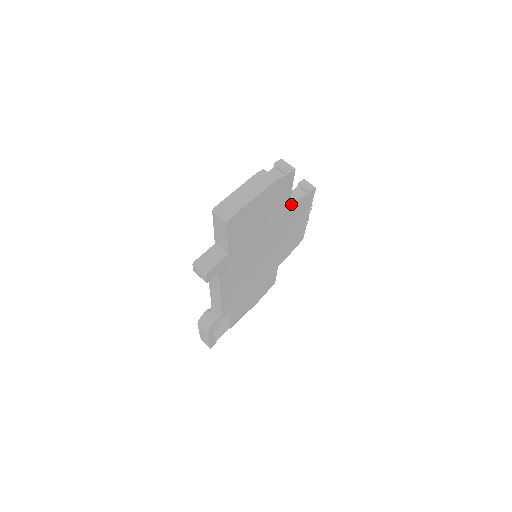
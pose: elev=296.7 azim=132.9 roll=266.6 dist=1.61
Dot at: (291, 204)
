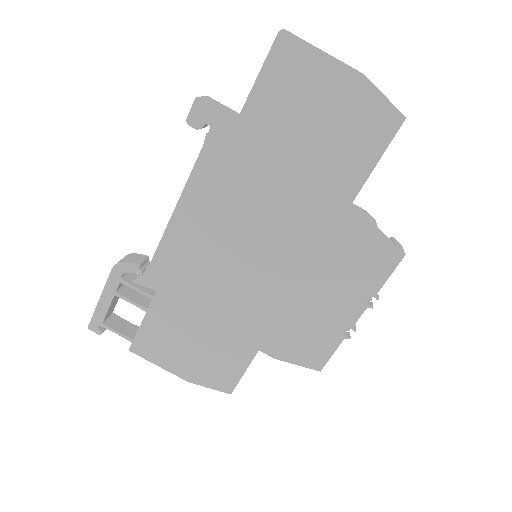
Dot at: occluded
